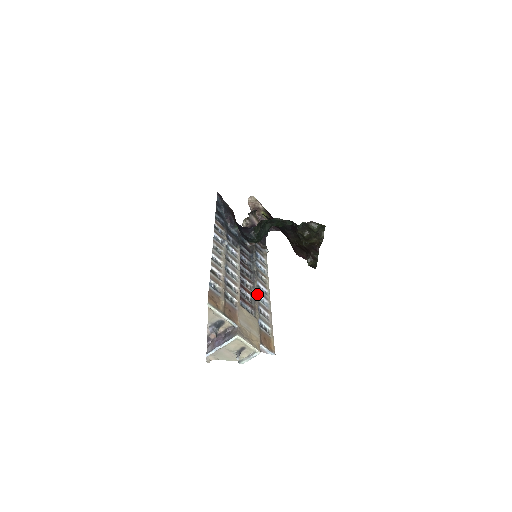
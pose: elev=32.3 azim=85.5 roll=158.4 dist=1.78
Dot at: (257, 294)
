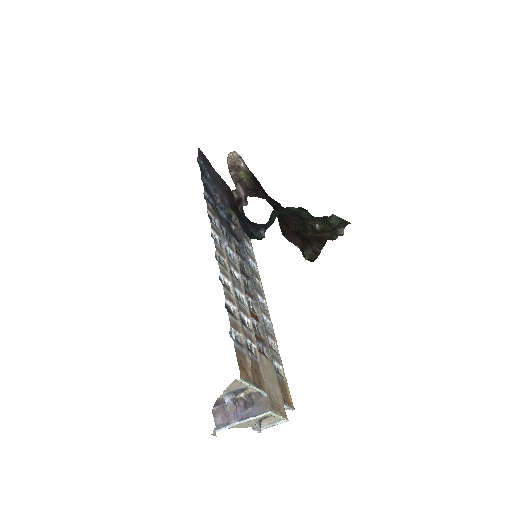
Dot at: (262, 316)
